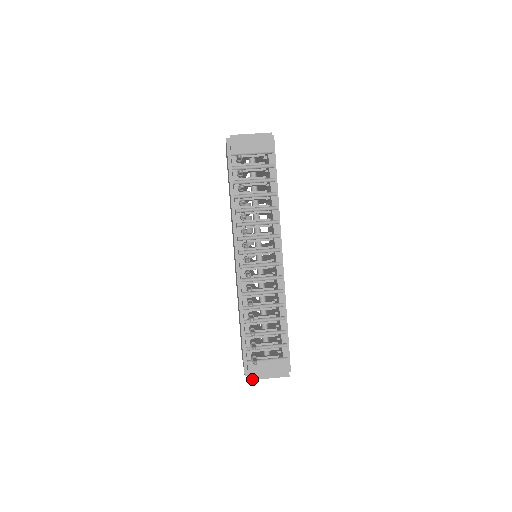
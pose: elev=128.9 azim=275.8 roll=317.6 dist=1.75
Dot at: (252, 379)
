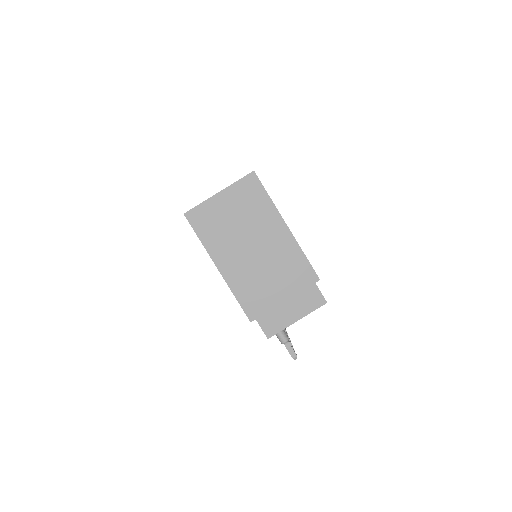
Dot at: occluded
